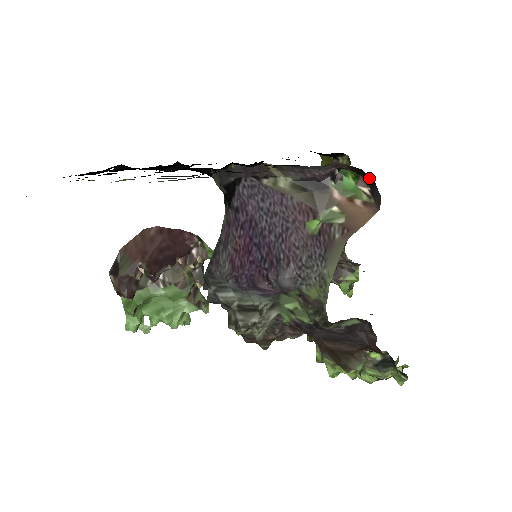
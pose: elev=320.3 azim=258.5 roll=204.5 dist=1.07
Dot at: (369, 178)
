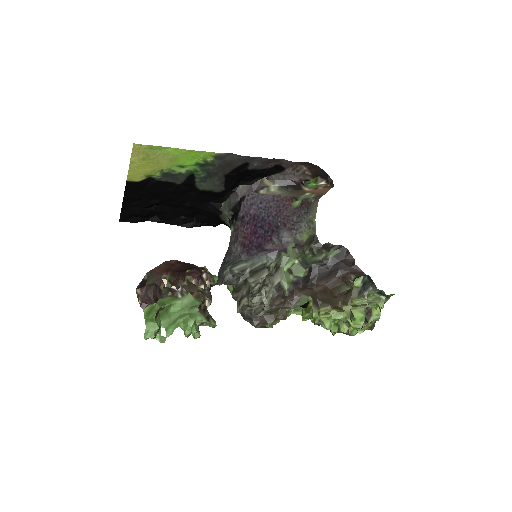
Dot at: (324, 173)
